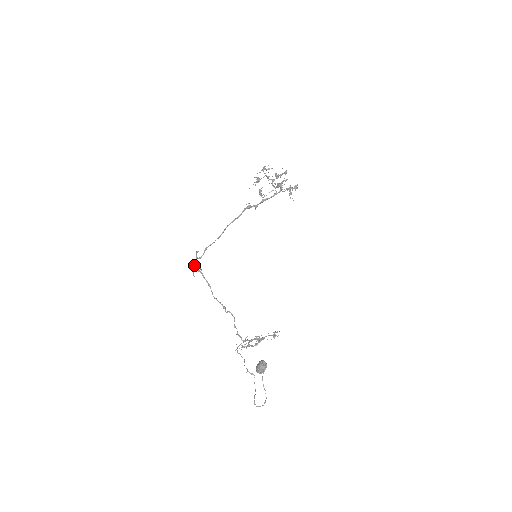
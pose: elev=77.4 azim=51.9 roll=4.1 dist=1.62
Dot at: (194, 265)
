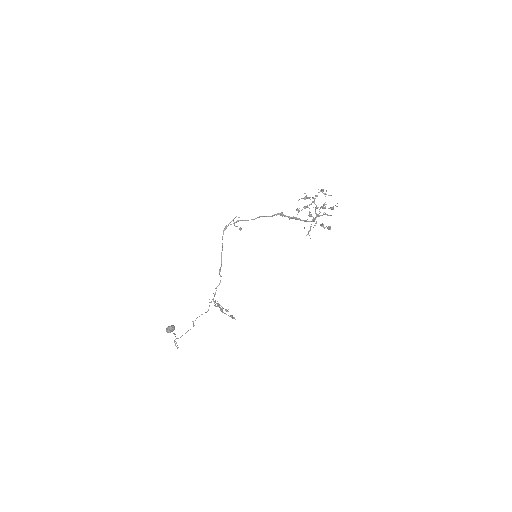
Dot at: occluded
